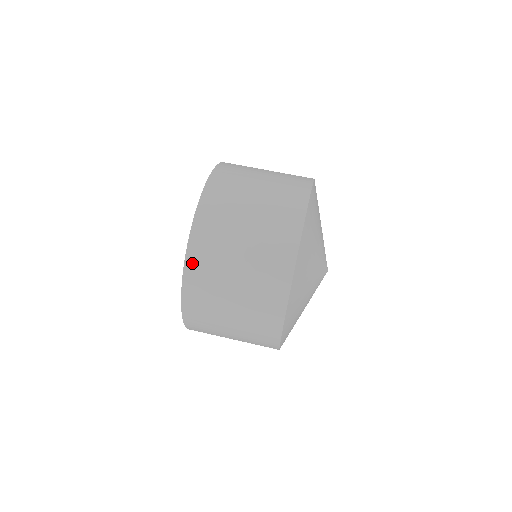
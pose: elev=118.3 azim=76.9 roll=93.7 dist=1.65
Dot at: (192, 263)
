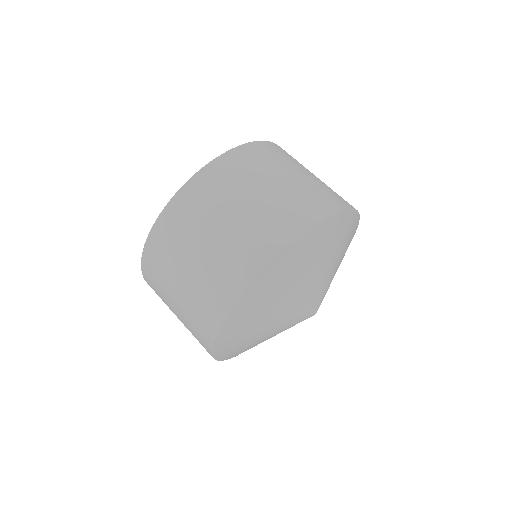
Dot at: occluded
